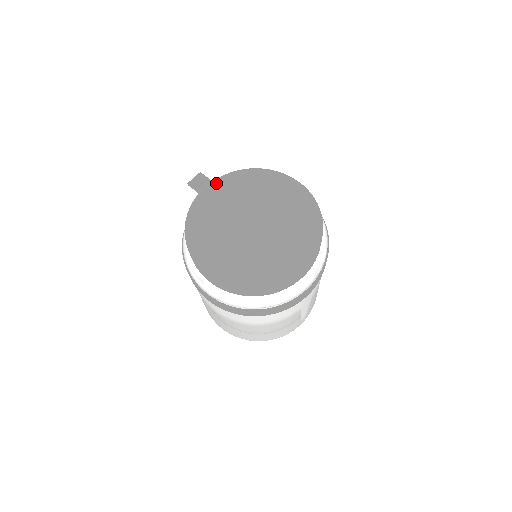
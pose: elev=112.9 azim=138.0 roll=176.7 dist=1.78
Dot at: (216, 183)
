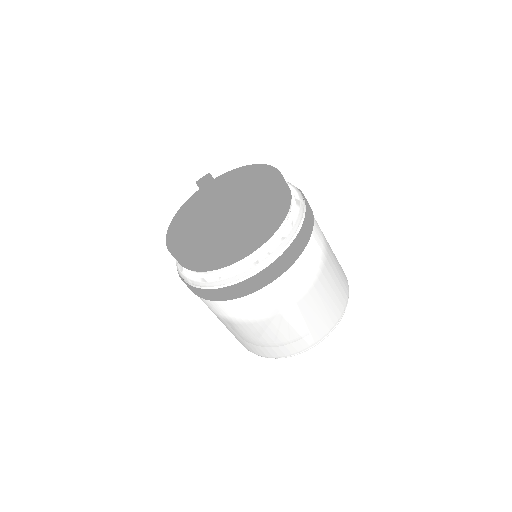
Dot at: (216, 179)
